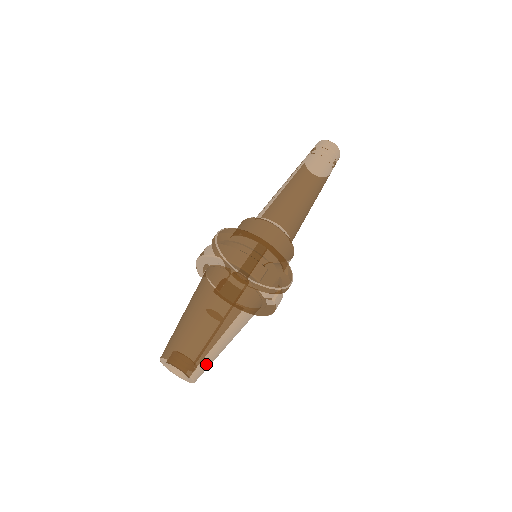
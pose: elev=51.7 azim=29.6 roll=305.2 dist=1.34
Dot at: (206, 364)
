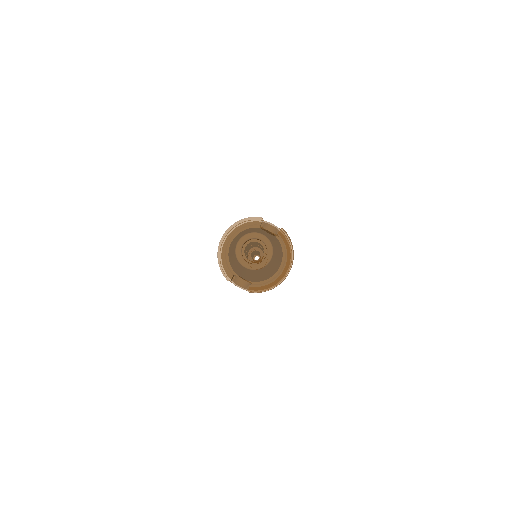
Dot at: (270, 239)
